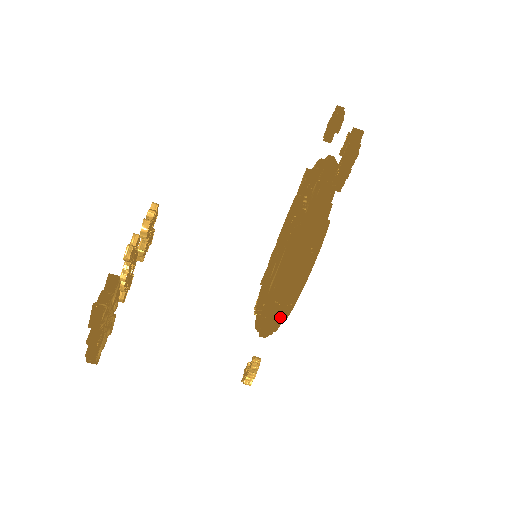
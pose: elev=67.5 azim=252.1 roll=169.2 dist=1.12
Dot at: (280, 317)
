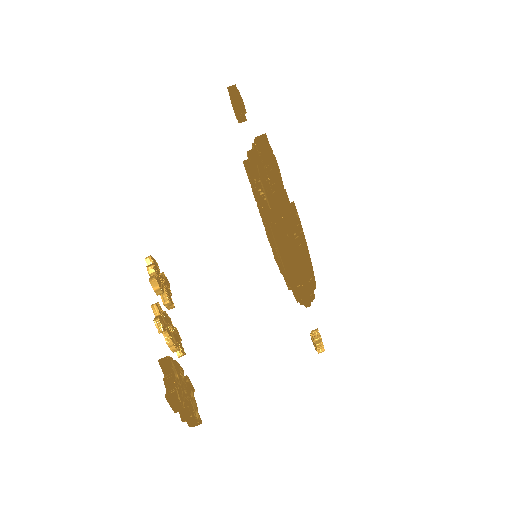
Dot at: (309, 291)
